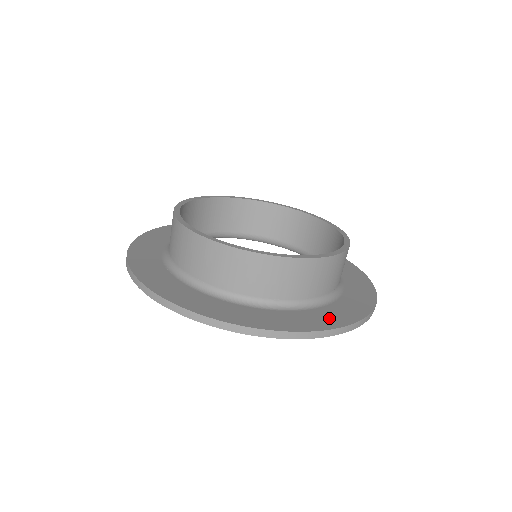
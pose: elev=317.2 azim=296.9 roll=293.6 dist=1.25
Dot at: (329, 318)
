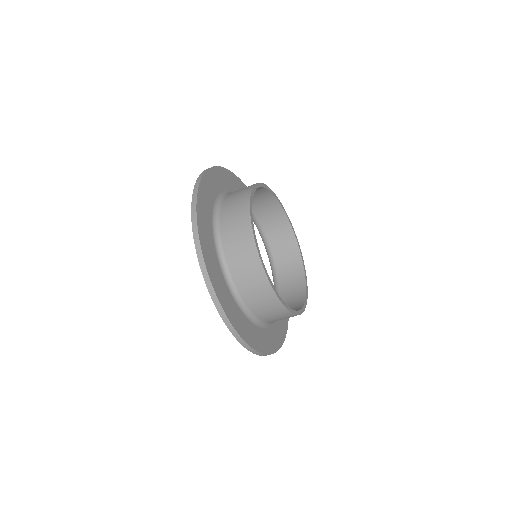
Dot at: (234, 314)
